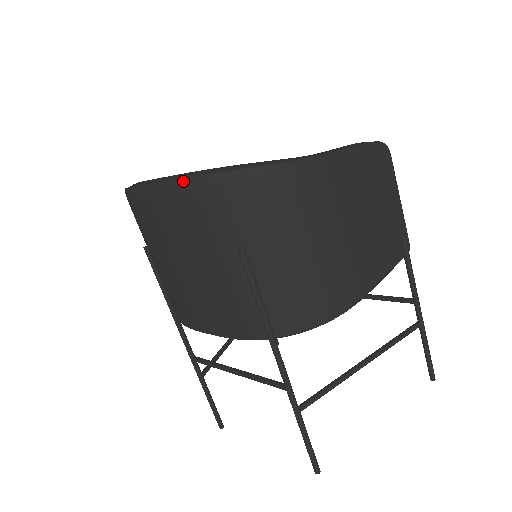
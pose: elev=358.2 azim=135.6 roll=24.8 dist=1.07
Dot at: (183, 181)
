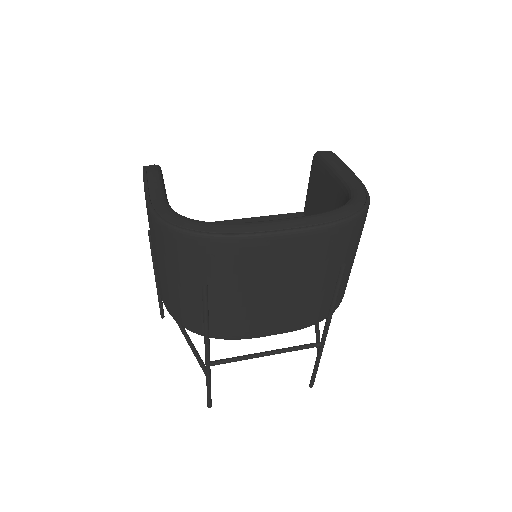
Dot at: (328, 227)
